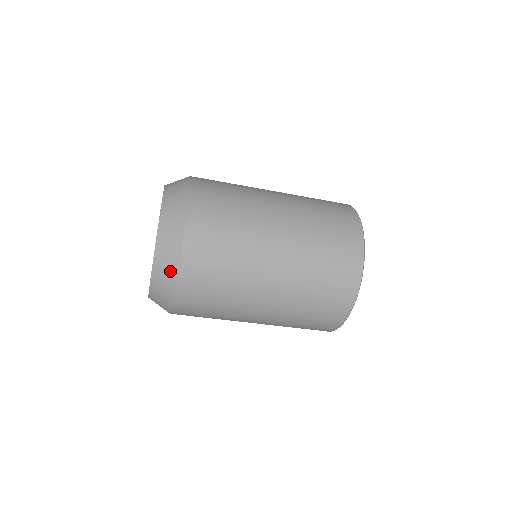
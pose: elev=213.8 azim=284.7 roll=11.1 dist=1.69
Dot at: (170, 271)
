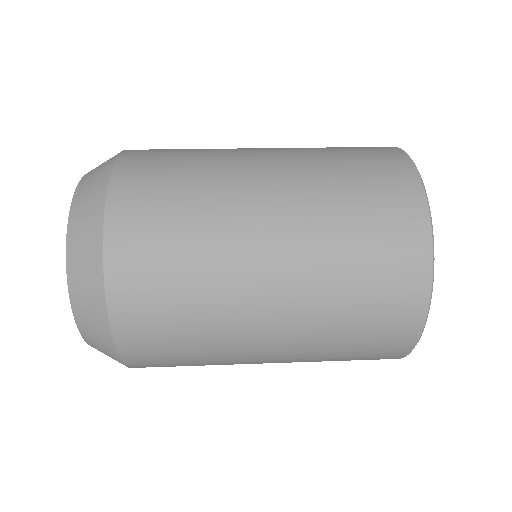
Dot at: (109, 353)
